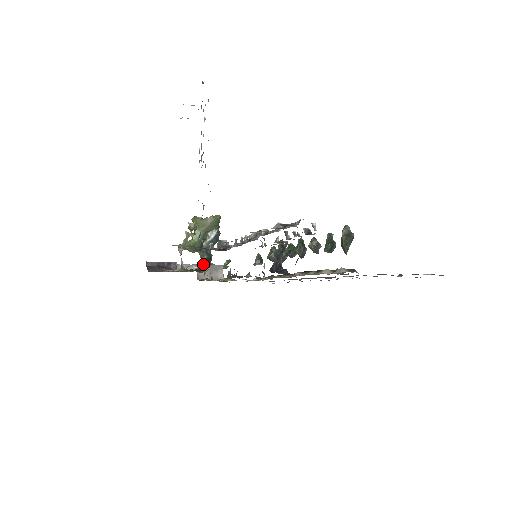
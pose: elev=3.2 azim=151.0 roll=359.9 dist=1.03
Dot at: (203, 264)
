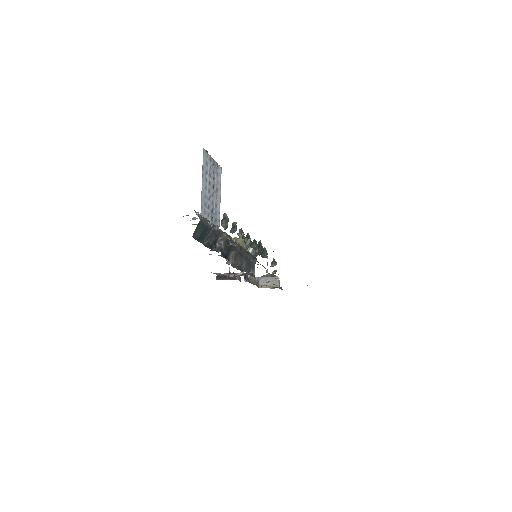
Dot at: occluded
